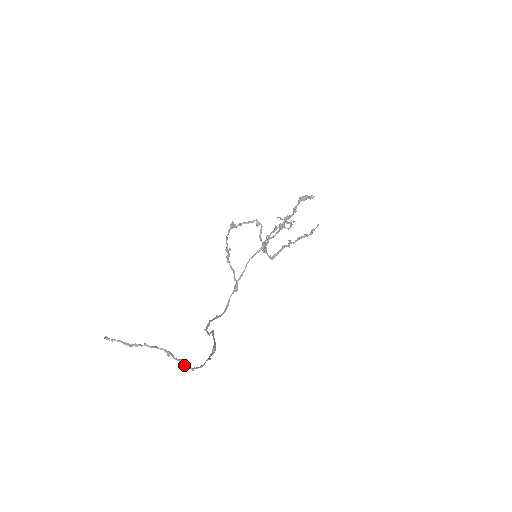
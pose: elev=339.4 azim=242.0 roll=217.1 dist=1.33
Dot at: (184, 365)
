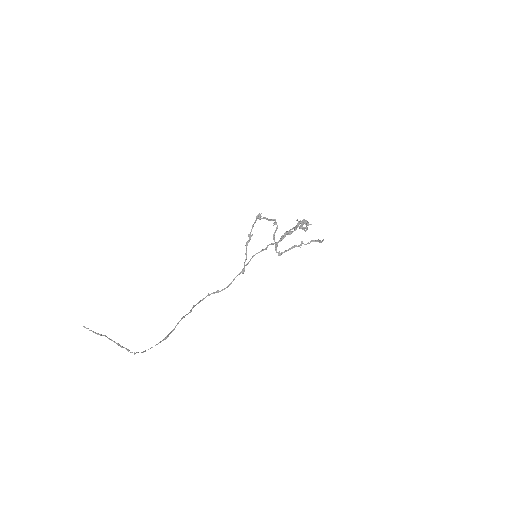
Dot at: (128, 351)
